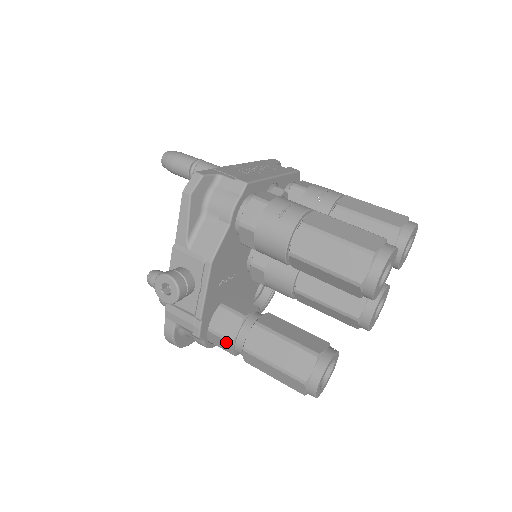
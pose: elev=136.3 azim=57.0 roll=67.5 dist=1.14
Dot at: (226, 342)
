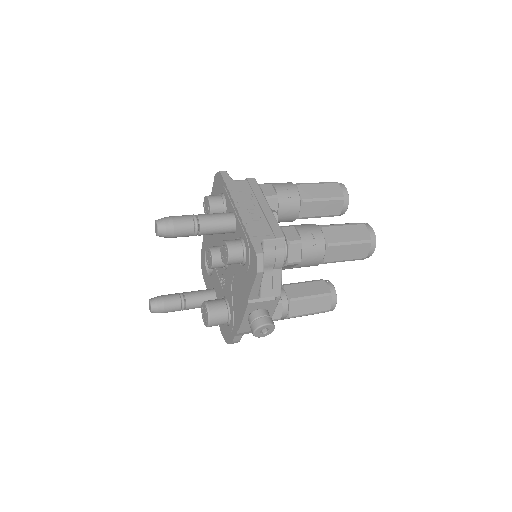
Dot at: occluded
